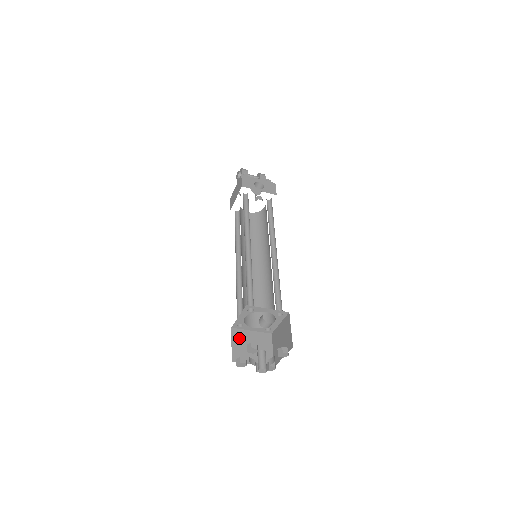
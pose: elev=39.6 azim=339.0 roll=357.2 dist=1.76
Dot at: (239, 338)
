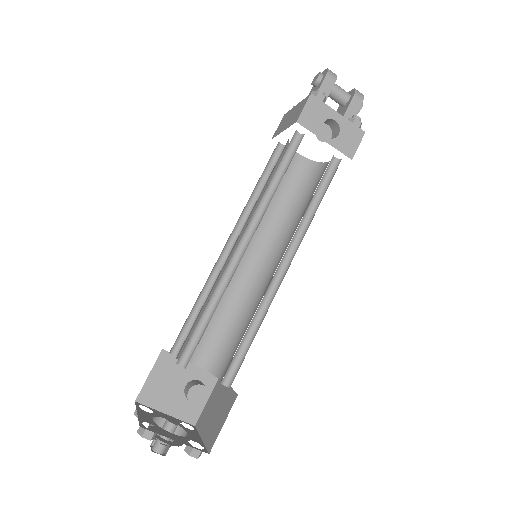
Dot at: (166, 368)
